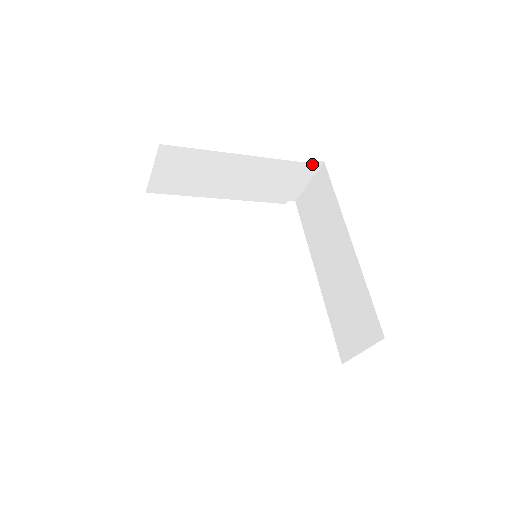
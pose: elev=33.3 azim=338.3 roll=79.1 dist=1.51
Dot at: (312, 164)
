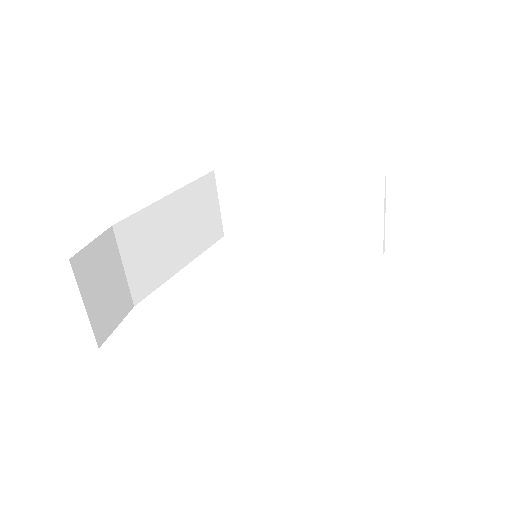
Dot at: (383, 178)
